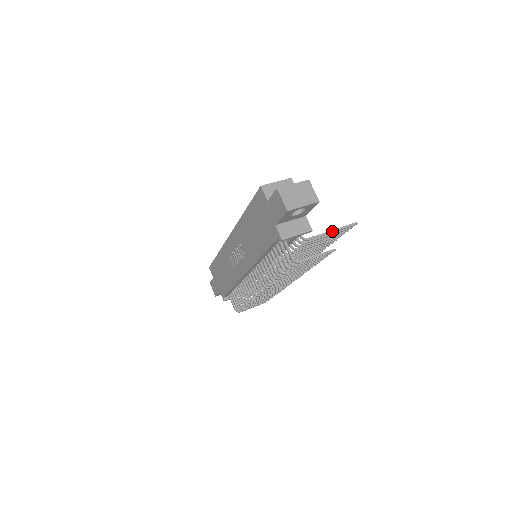
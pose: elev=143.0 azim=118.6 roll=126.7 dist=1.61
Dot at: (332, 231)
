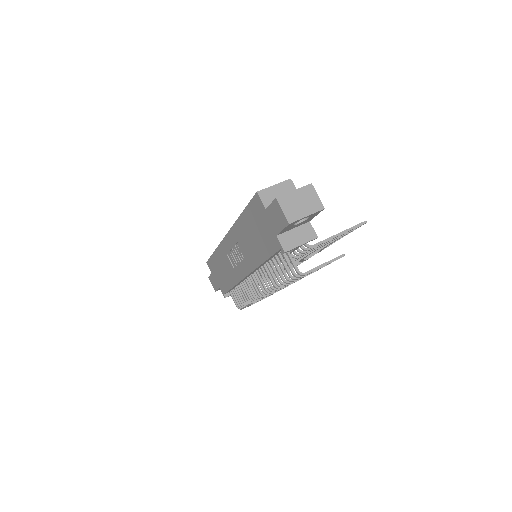
Dot at: (339, 234)
